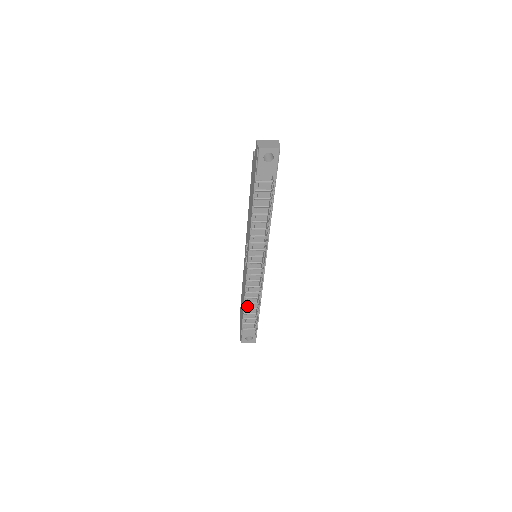
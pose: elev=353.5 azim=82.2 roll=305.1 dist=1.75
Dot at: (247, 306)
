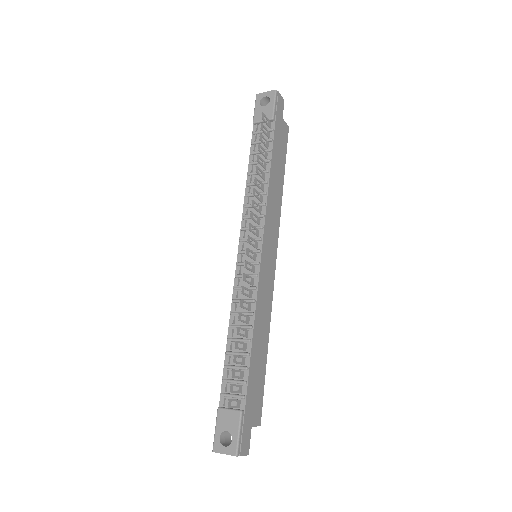
Dot at: (230, 346)
